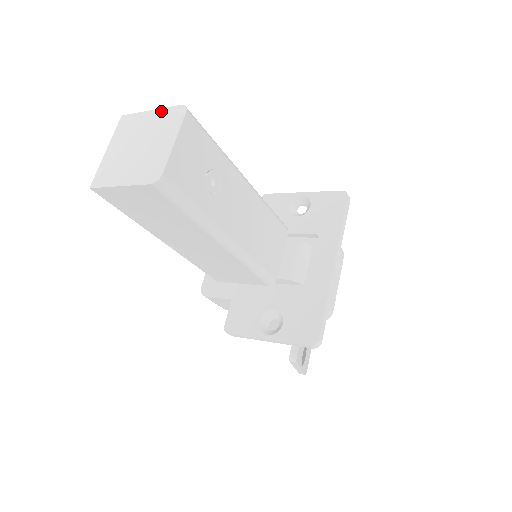
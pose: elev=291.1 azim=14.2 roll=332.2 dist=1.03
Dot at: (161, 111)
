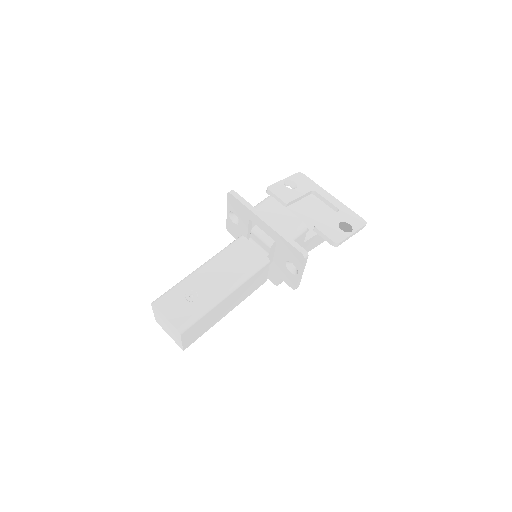
Dot at: (153, 311)
